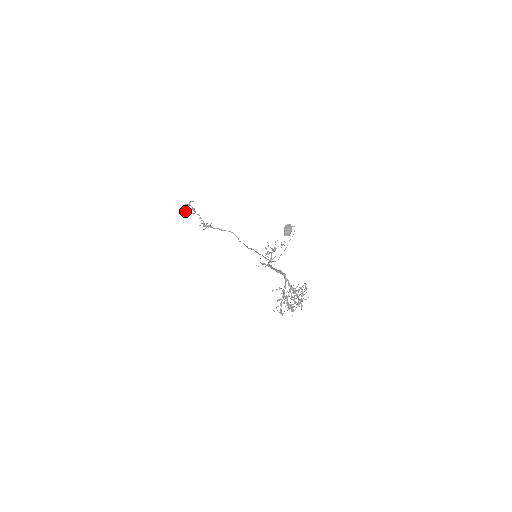
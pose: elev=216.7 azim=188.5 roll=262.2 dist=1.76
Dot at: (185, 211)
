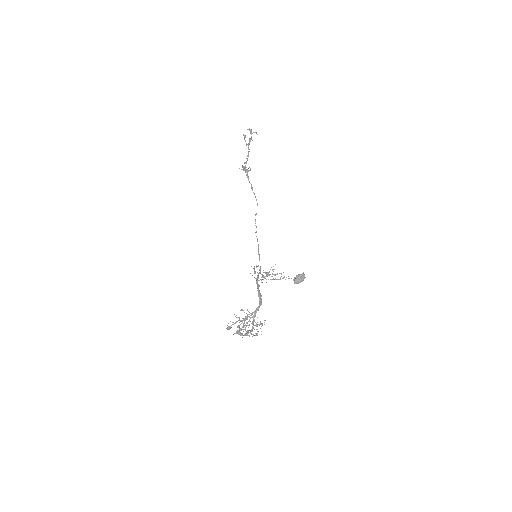
Dot at: (243, 134)
